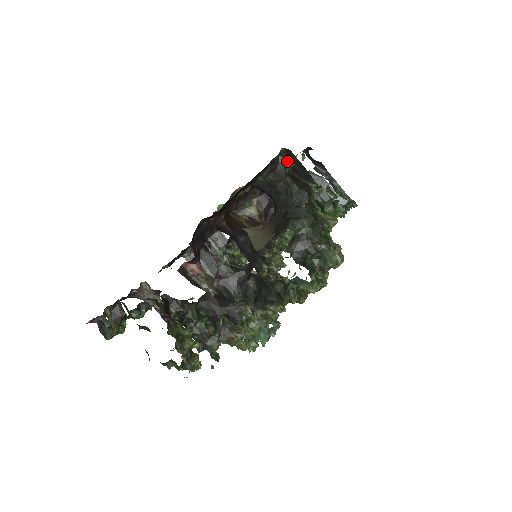
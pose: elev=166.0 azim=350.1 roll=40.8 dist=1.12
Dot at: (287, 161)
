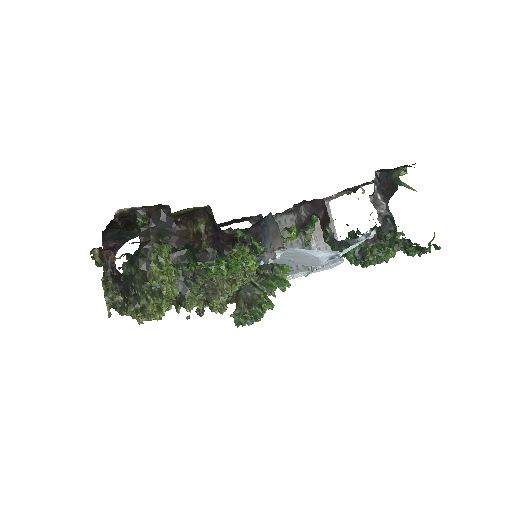
Dot at: (137, 218)
